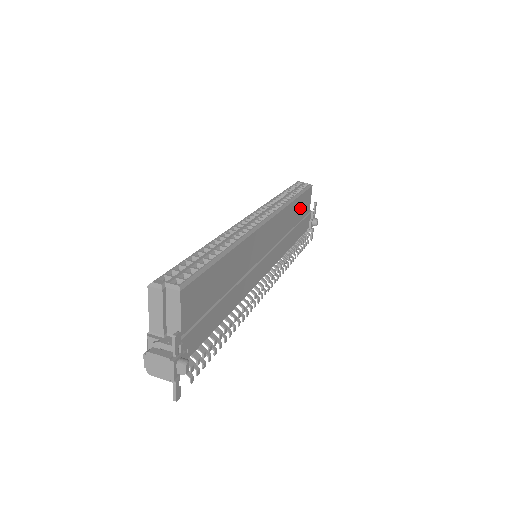
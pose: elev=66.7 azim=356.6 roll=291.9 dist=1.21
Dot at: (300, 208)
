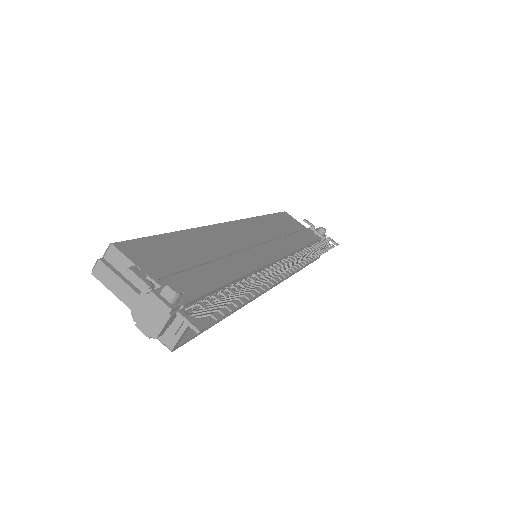
Dot at: (283, 223)
